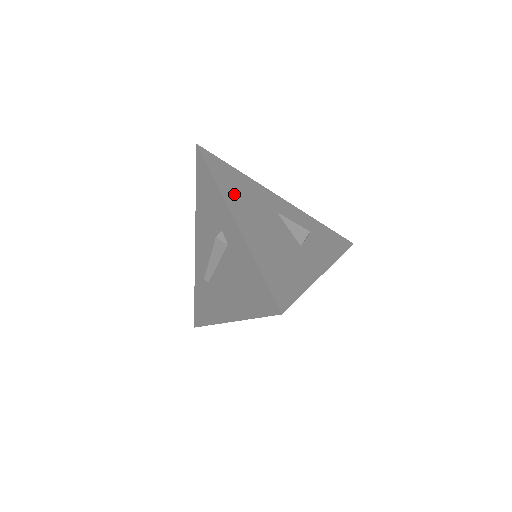
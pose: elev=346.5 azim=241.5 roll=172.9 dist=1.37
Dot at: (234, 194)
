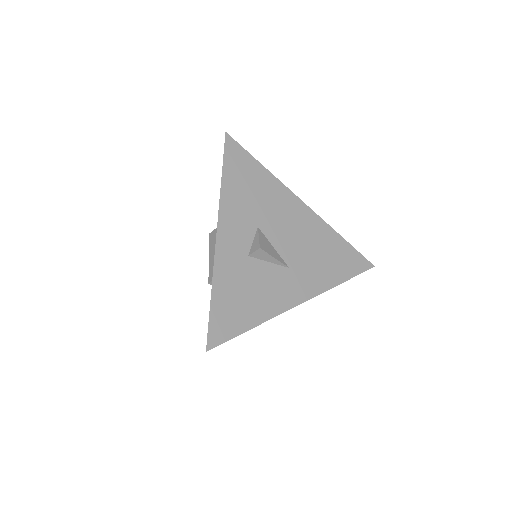
Dot at: occluded
